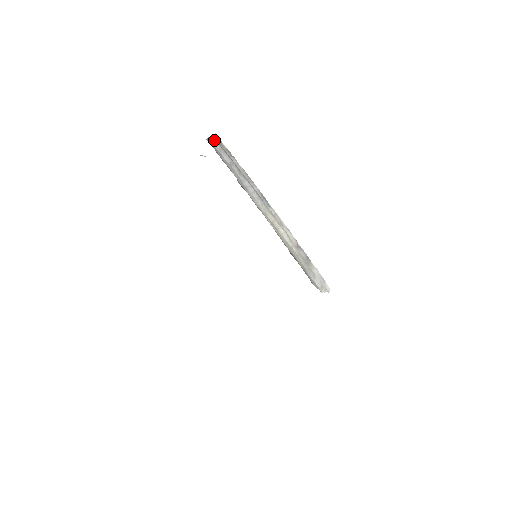
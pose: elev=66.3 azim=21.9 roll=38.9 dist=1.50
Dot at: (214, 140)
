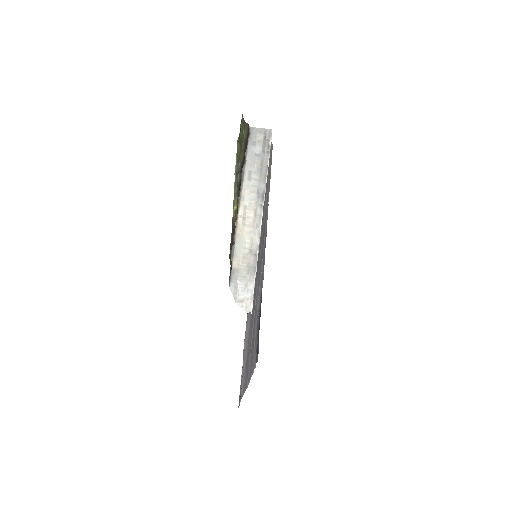
Dot at: (263, 132)
